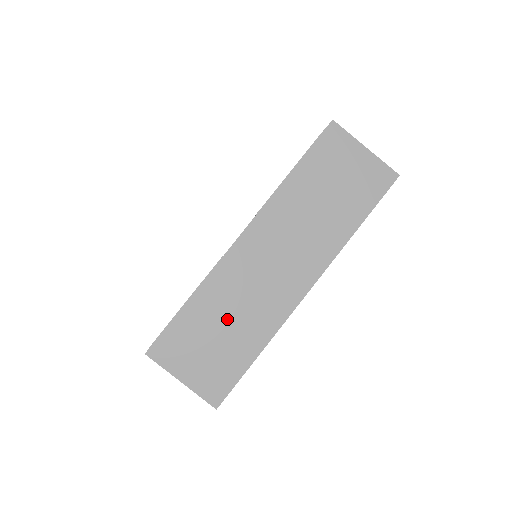
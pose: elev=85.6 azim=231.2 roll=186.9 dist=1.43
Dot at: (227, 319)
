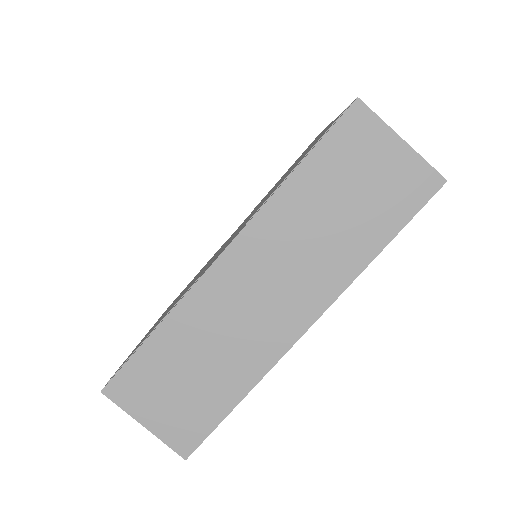
Dot at: (201, 358)
